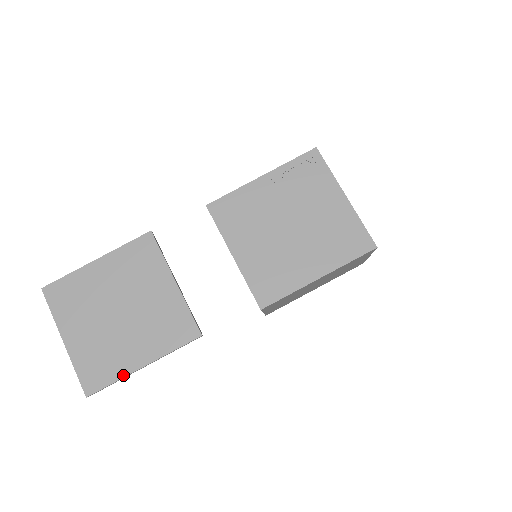
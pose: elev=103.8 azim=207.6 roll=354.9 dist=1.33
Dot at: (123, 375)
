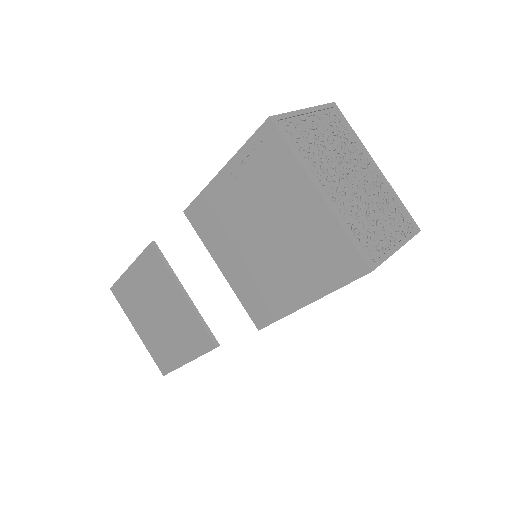
Dot at: (177, 366)
